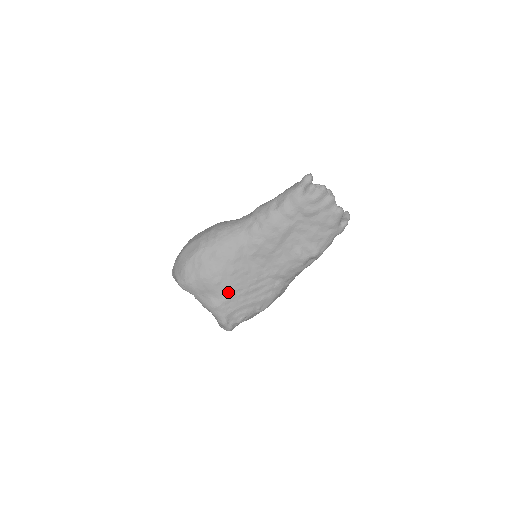
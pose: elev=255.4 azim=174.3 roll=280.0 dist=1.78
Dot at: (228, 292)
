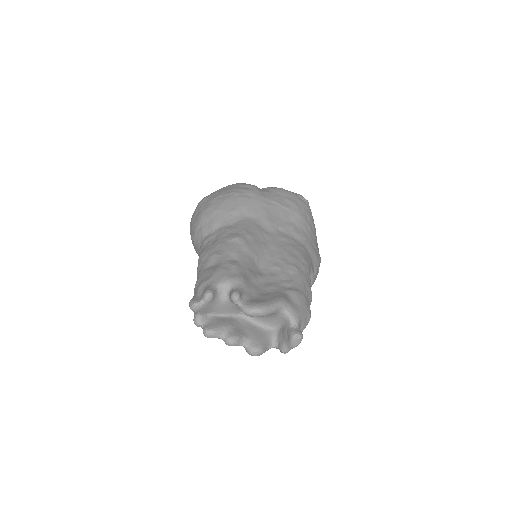
Dot at: occluded
